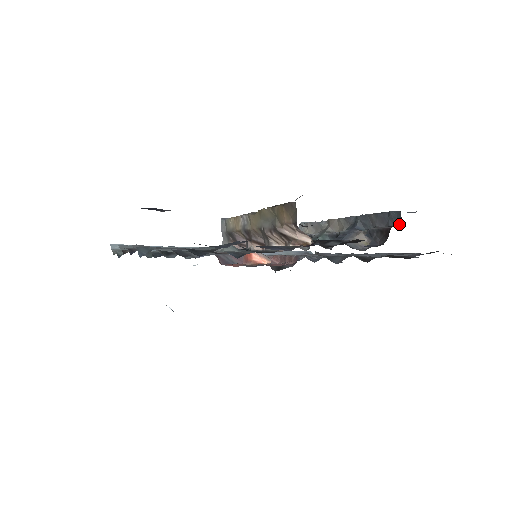
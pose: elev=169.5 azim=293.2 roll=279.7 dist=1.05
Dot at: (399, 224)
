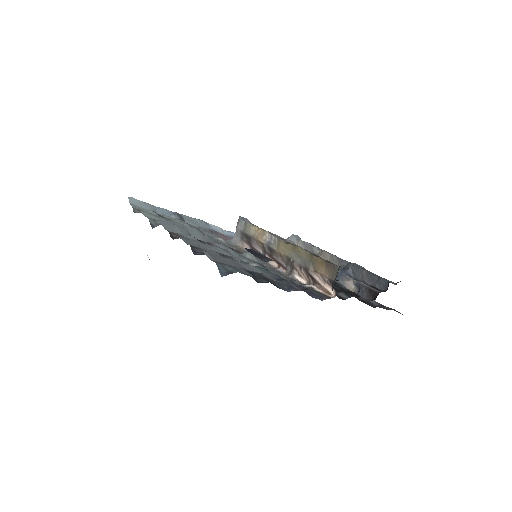
Dot at: (384, 290)
